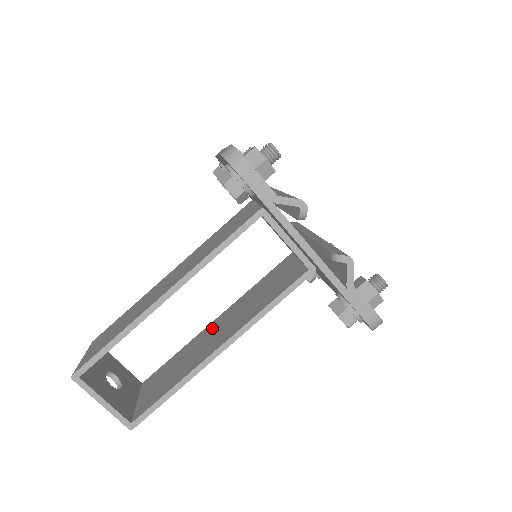
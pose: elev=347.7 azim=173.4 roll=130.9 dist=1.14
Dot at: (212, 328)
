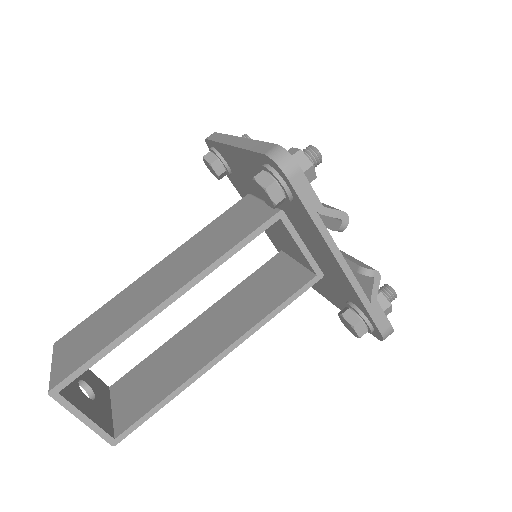
Dot at: (197, 328)
